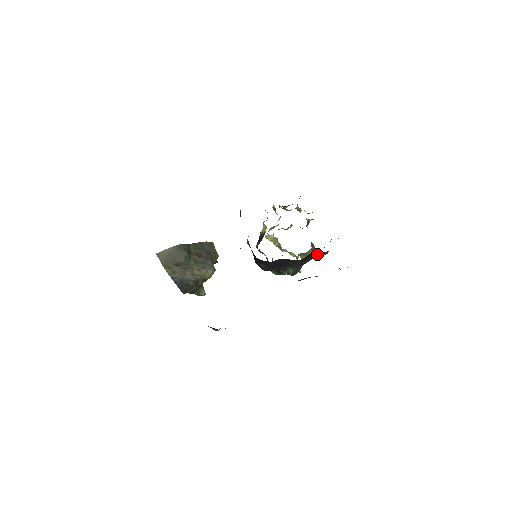
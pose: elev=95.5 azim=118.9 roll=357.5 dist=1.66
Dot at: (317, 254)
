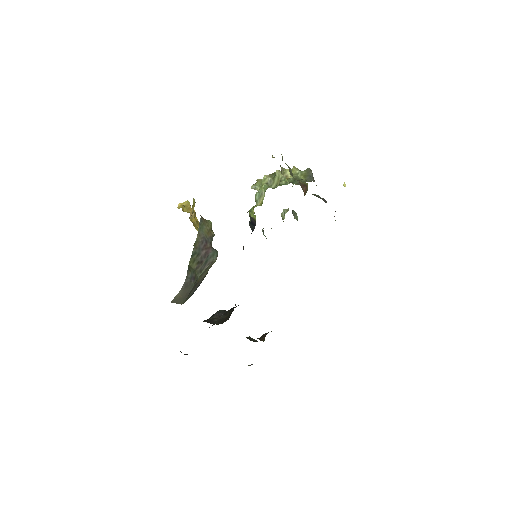
Dot at: occluded
